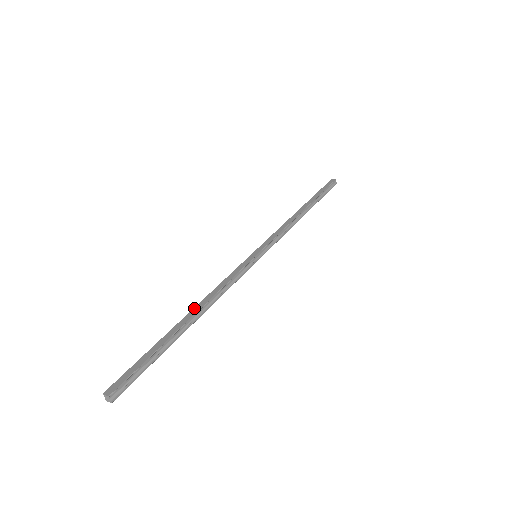
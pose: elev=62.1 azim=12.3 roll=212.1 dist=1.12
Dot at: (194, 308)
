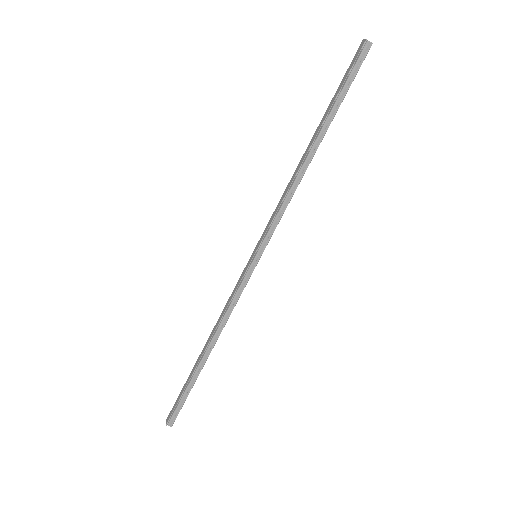
Dot at: (207, 340)
